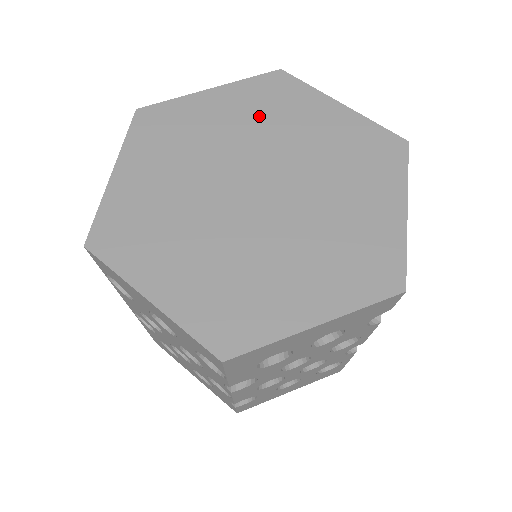
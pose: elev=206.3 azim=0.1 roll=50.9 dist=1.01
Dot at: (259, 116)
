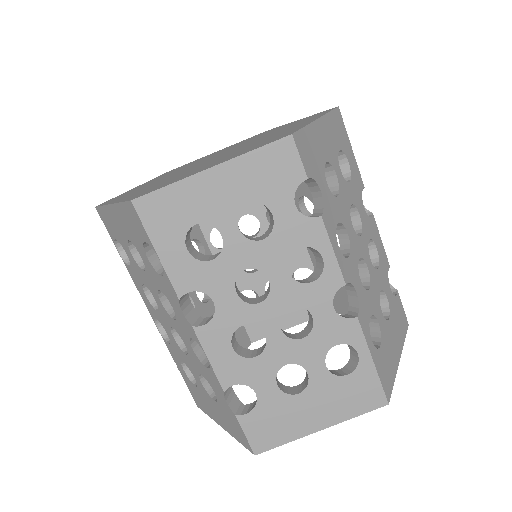
Dot at: occluded
